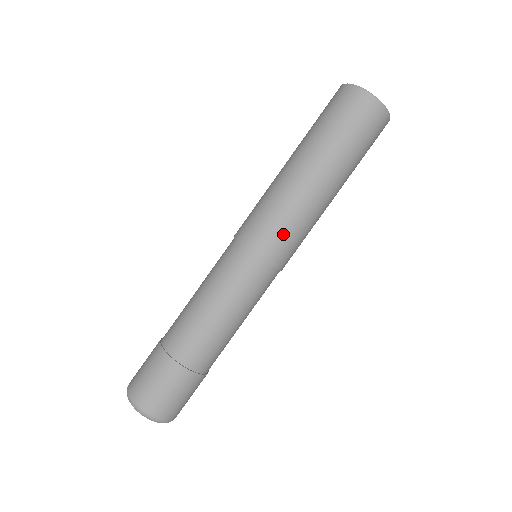
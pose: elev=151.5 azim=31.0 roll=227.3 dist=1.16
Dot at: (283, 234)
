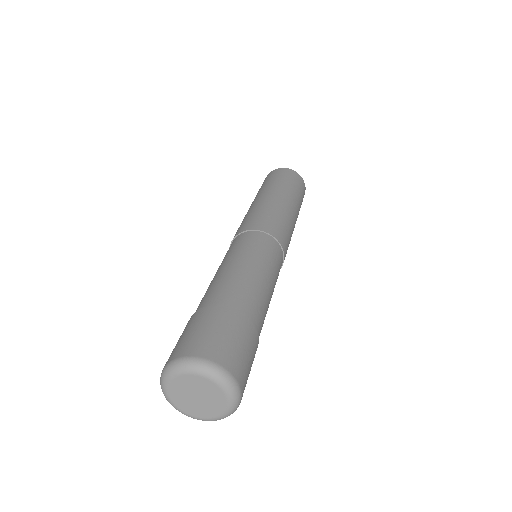
Dot at: (283, 227)
